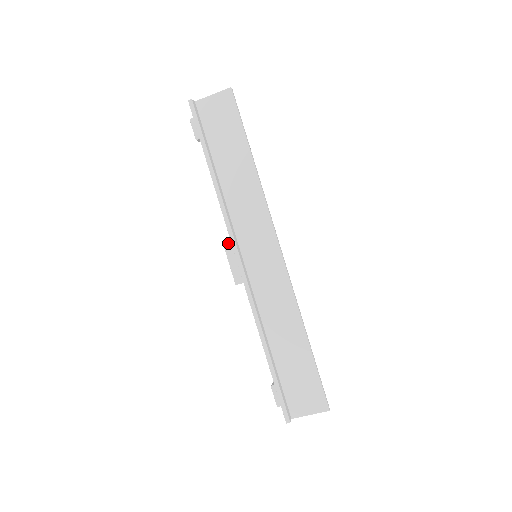
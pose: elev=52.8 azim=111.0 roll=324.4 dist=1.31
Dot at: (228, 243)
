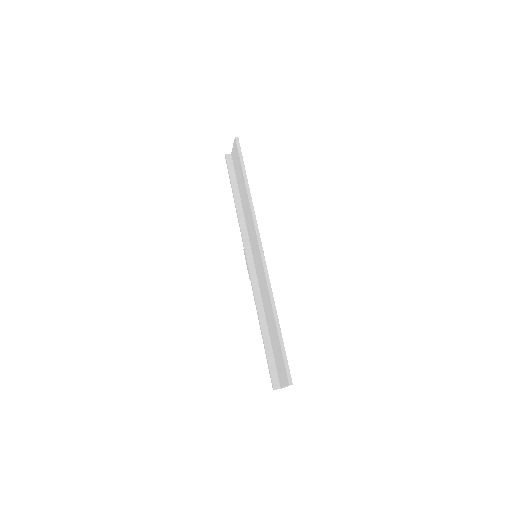
Dot at: occluded
